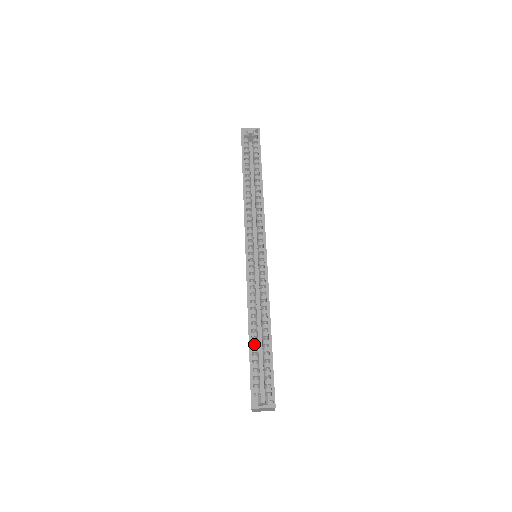
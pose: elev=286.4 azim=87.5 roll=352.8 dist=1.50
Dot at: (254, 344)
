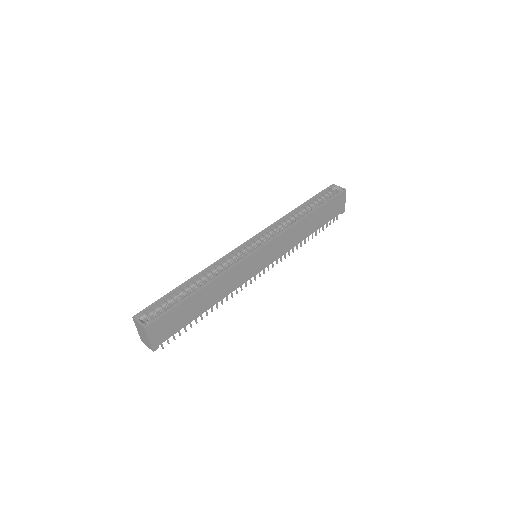
Dot at: (184, 290)
